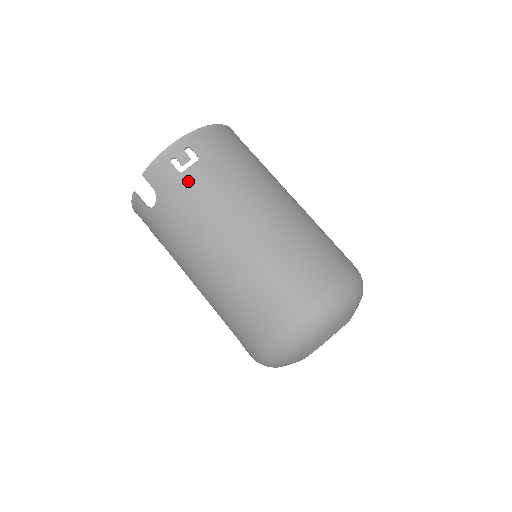
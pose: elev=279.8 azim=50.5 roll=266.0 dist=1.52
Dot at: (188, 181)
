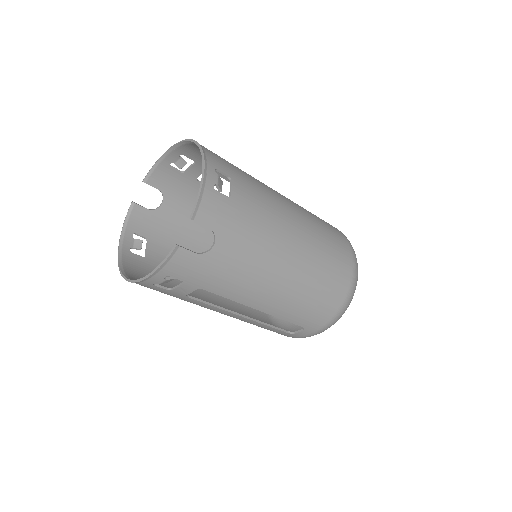
Dot at: (240, 203)
